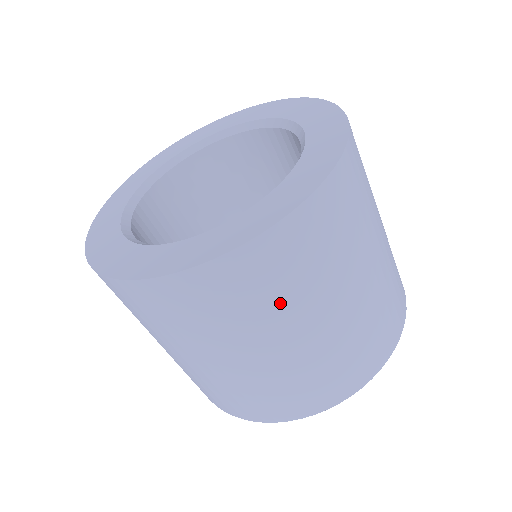
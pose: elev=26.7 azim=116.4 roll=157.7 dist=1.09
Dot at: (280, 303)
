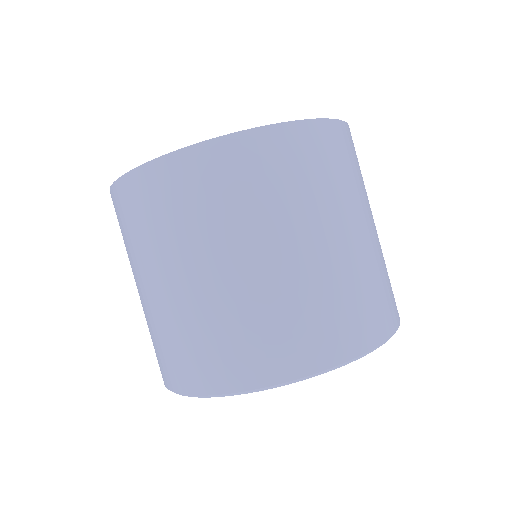
Dot at: (198, 223)
